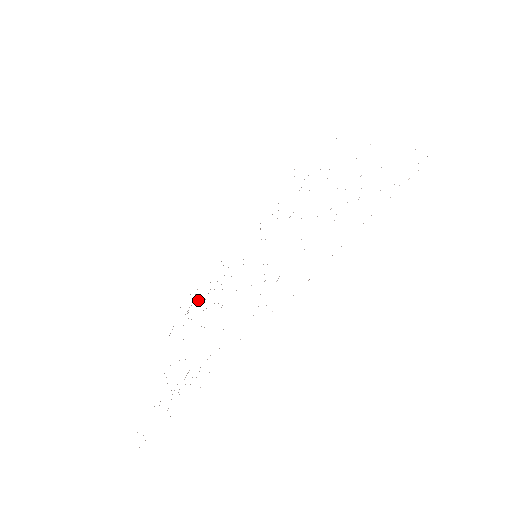
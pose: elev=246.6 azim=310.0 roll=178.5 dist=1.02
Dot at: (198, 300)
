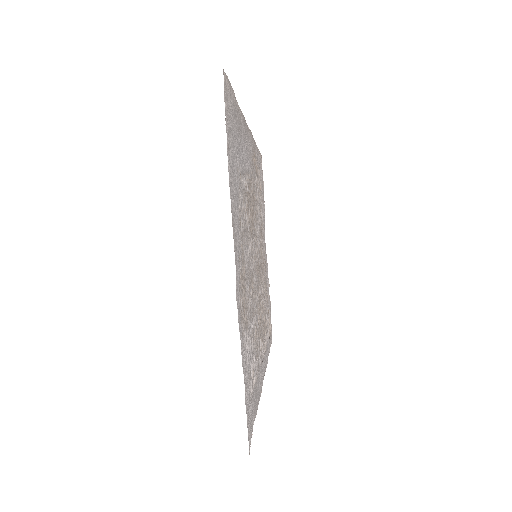
Dot at: (260, 210)
